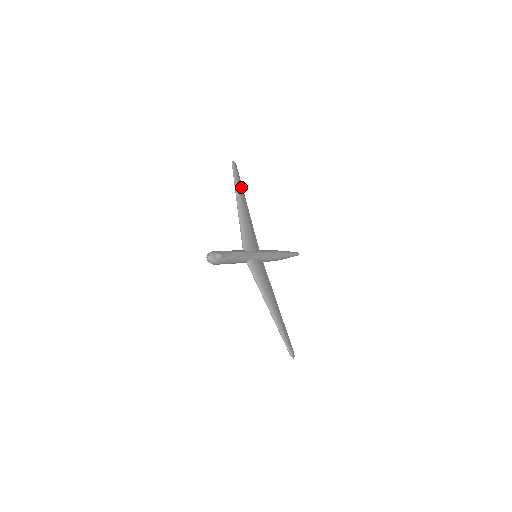
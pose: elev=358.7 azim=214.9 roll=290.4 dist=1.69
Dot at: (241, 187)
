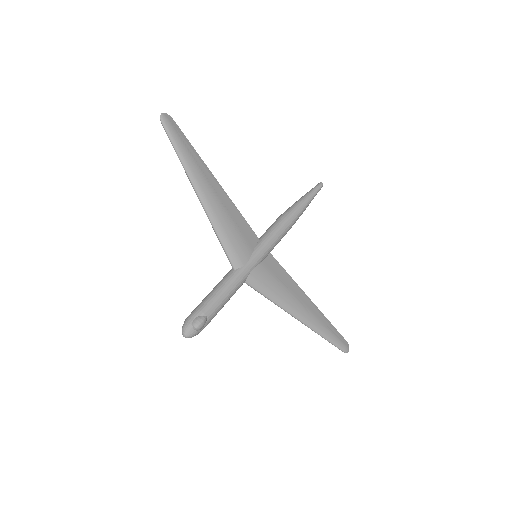
Dot at: (193, 156)
